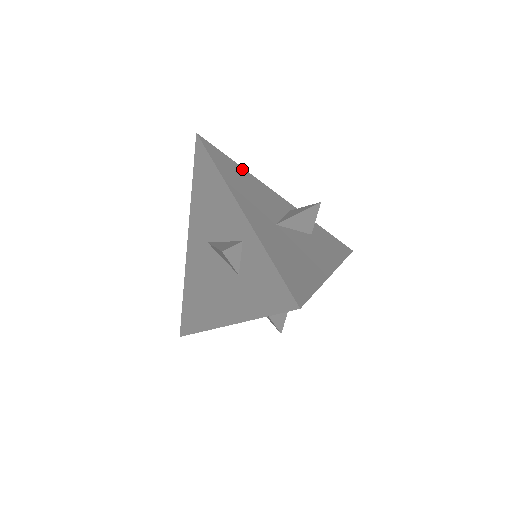
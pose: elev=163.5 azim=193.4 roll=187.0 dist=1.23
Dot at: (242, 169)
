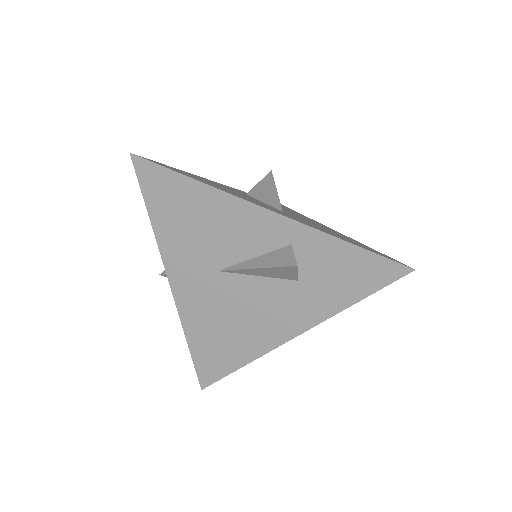
Dot at: (188, 173)
